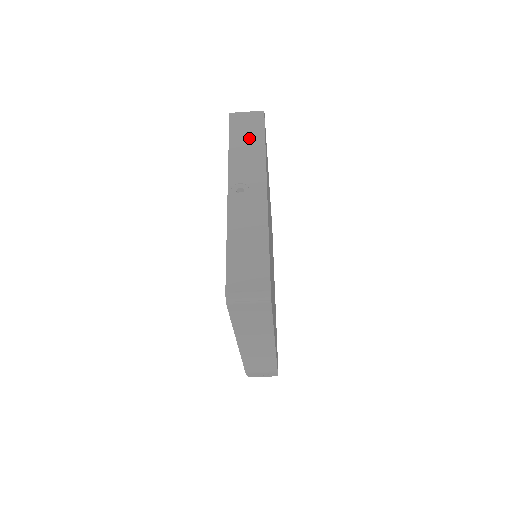
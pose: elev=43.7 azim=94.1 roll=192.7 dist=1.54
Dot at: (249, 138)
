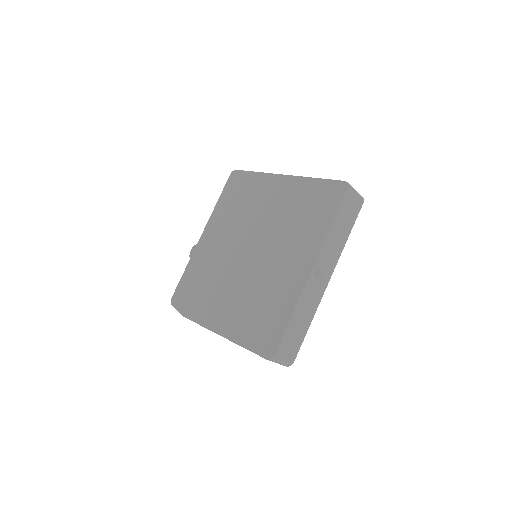
Dot at: (345, 224)
